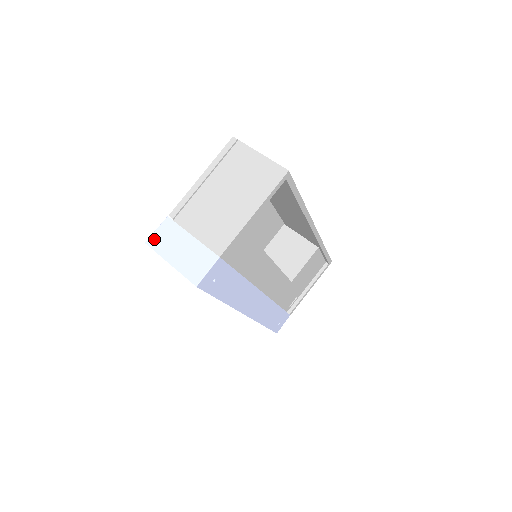
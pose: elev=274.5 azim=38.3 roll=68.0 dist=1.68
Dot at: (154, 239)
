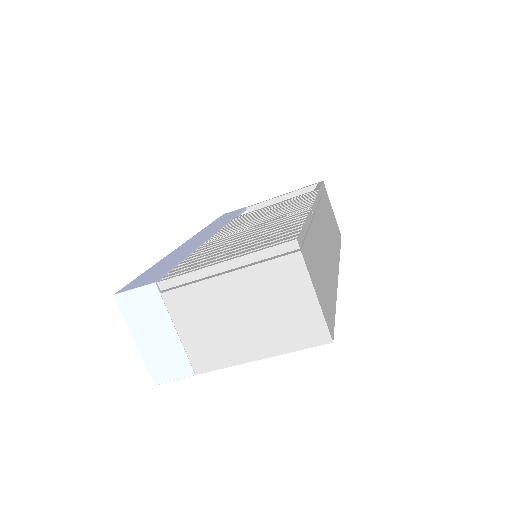
Dot at: (127, 300)
